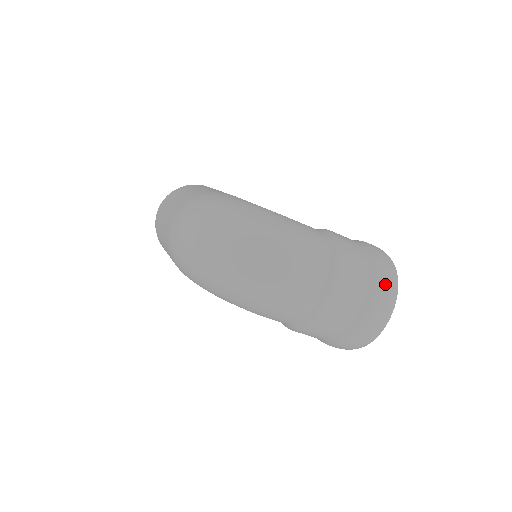
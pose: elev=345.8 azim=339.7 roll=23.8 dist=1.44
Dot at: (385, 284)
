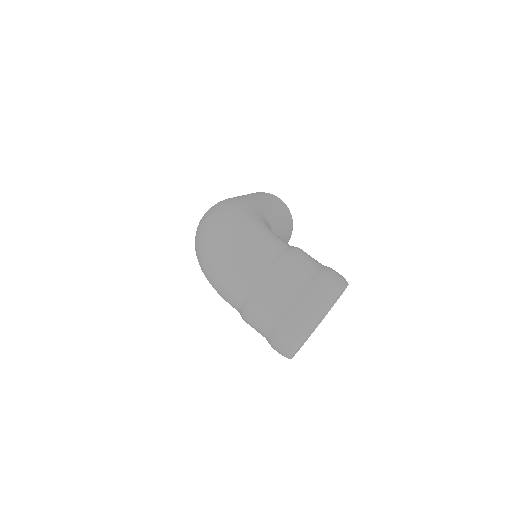
Dot at: (306, 307)
